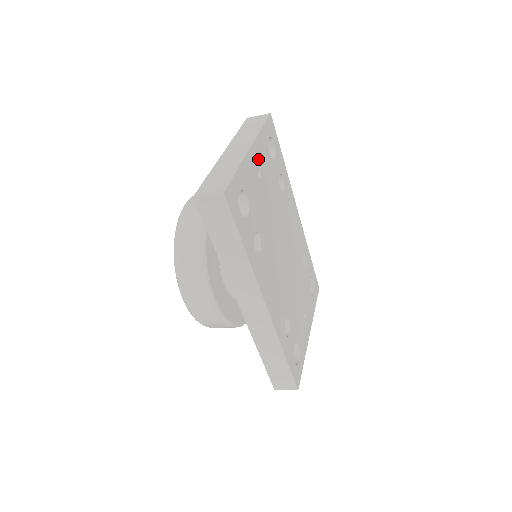
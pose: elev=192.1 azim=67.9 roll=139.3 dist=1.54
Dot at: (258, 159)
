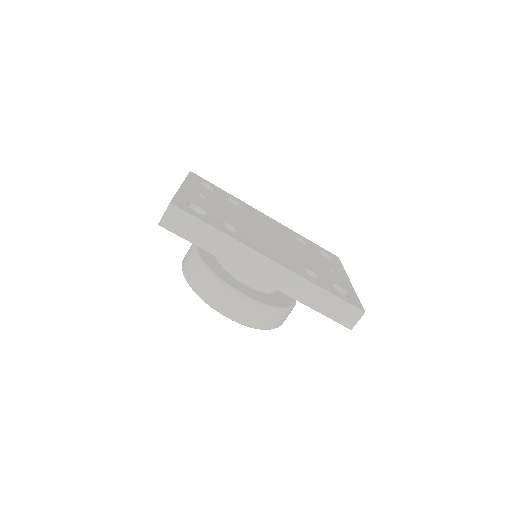
Dot at: (195, 190)
